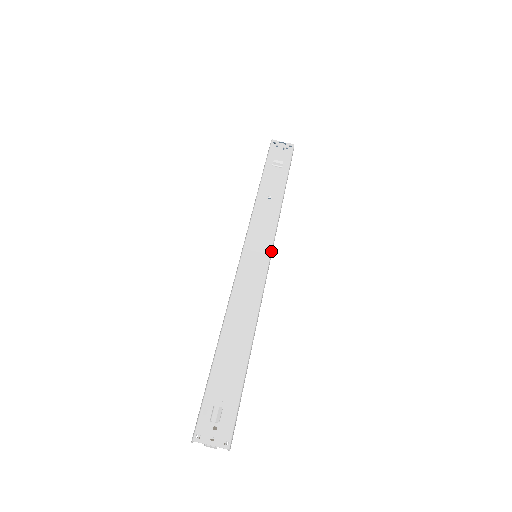
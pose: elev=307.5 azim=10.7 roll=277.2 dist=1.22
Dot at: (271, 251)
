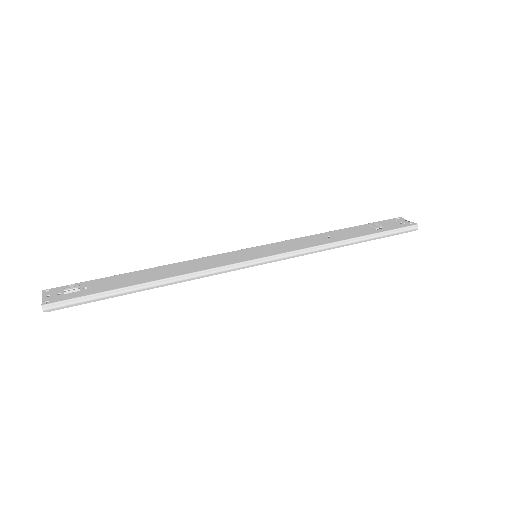
Dot at: (269, 256)
